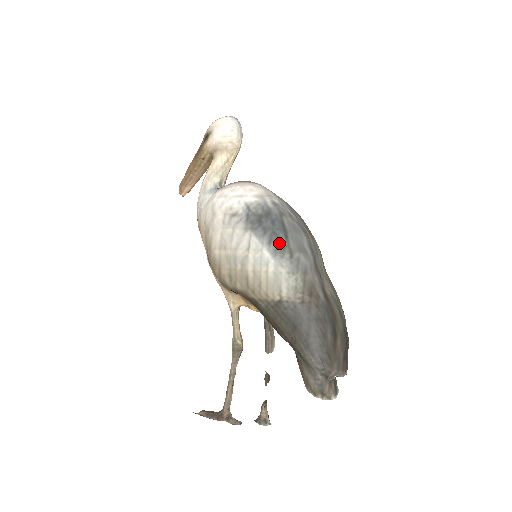
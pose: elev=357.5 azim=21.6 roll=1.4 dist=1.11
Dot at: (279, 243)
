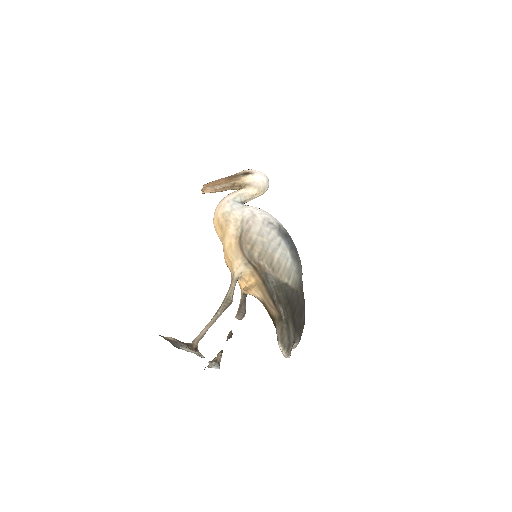
Dot at: (294, 253)
